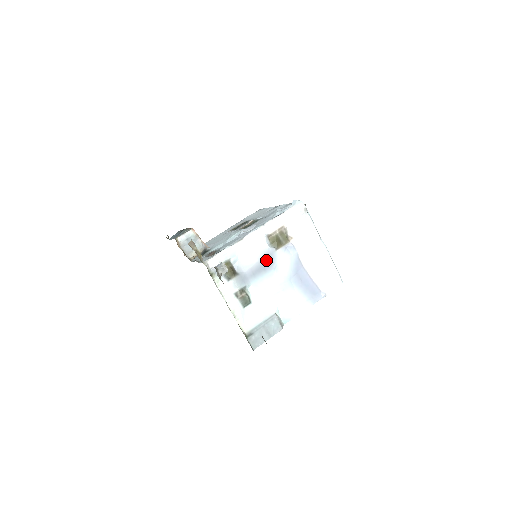
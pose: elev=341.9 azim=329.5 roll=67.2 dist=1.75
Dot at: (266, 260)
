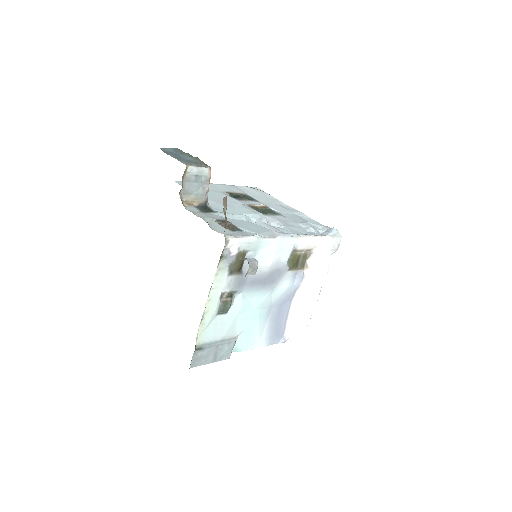
Dot at: (274, 275)
